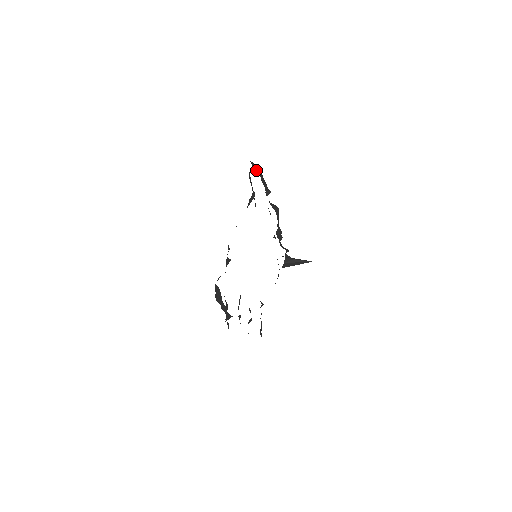
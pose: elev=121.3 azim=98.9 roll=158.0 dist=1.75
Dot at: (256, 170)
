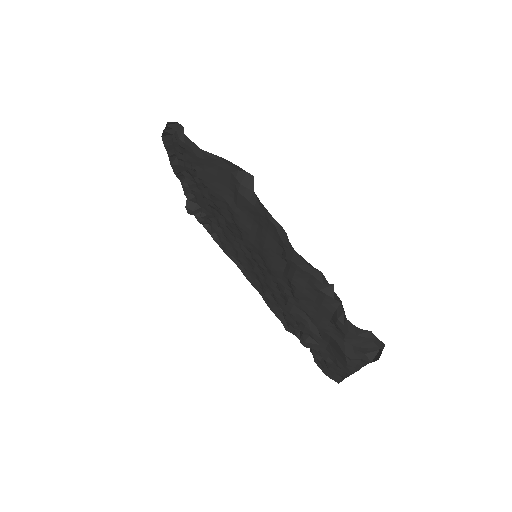
Dot at: (167, 132)
